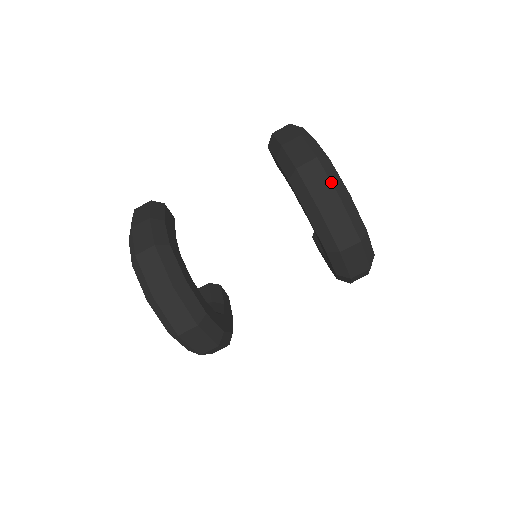
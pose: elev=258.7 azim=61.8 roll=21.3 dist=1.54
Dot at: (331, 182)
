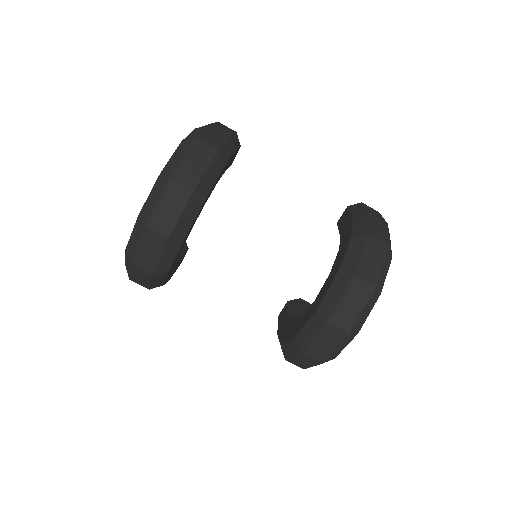
Dot at: (381, 271)
